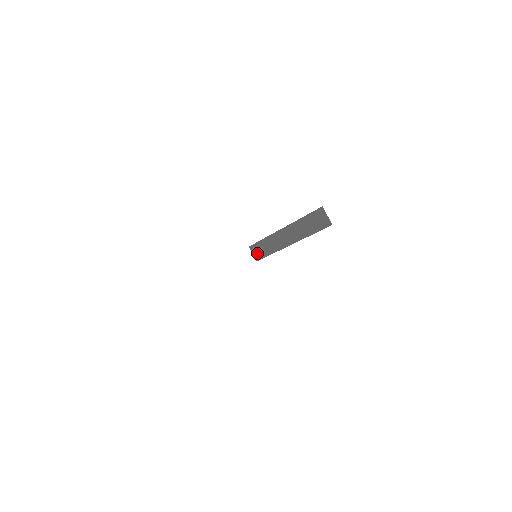
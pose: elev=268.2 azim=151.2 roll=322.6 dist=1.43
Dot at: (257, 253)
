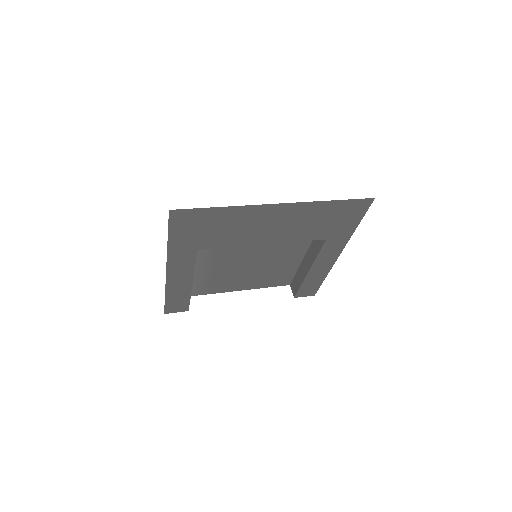
Dot at: (294, 289)
